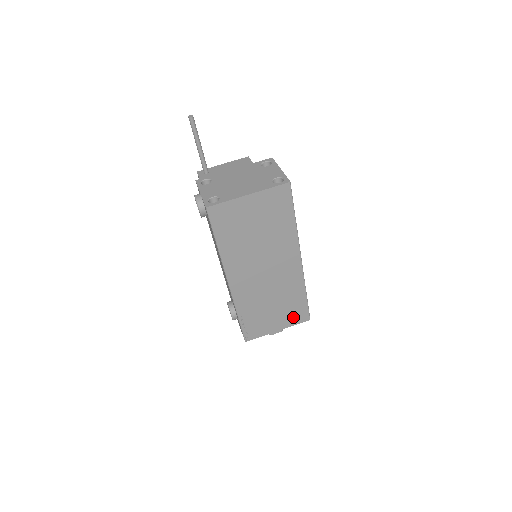
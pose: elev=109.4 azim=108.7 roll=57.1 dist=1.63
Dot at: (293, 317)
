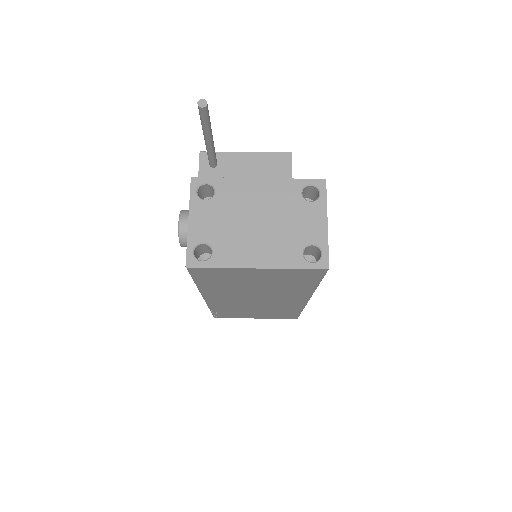
Dot at: (278, 316)
